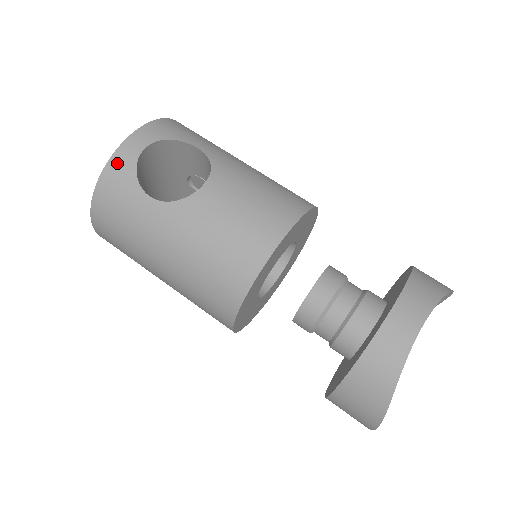
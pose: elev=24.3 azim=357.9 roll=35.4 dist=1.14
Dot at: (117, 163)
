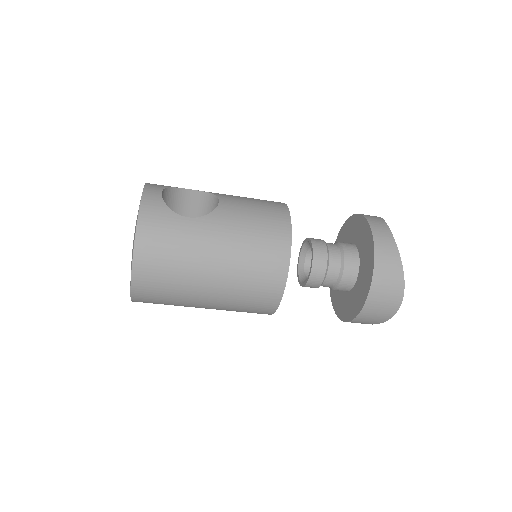
Dot at: (148, 205)
